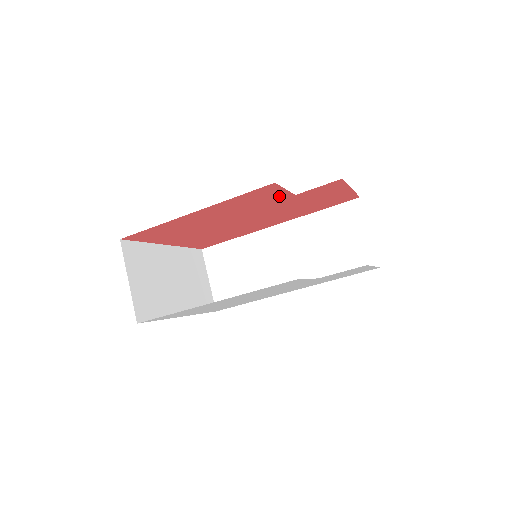
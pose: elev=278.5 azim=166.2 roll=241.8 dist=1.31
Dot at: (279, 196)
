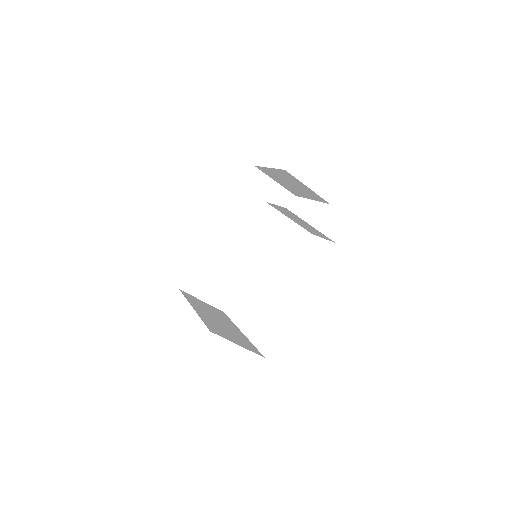
Dot at: occluded
